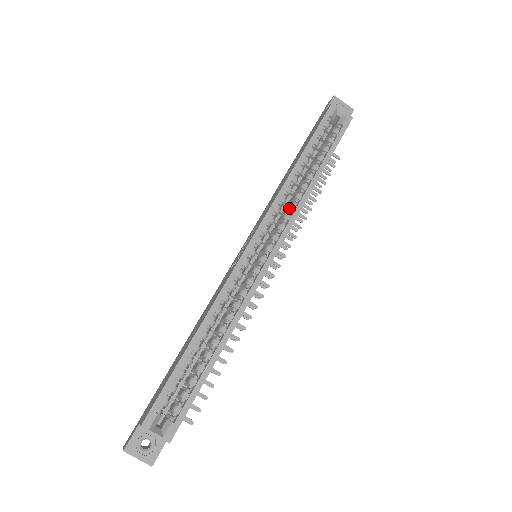
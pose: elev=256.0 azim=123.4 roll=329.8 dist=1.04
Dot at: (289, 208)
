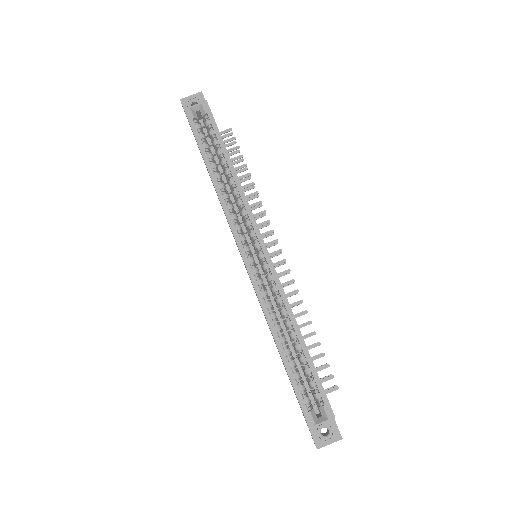
Dot at: (239, 206)
